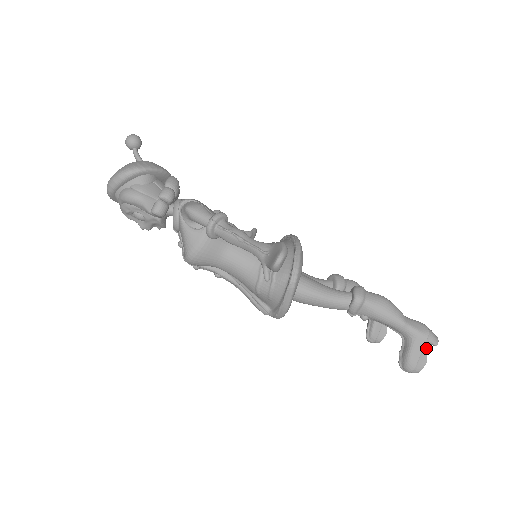
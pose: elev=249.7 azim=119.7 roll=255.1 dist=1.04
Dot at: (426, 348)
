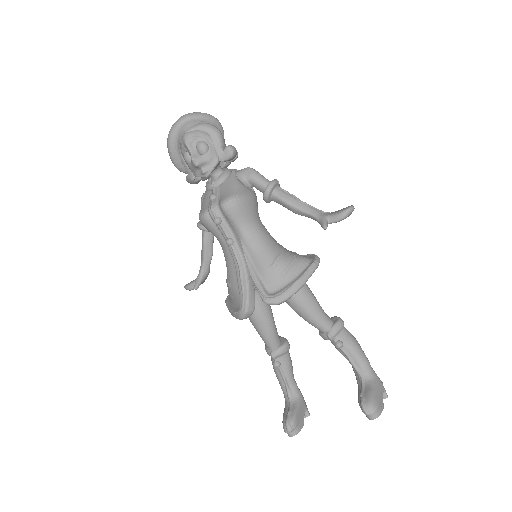
Dot at: (382, 394)
